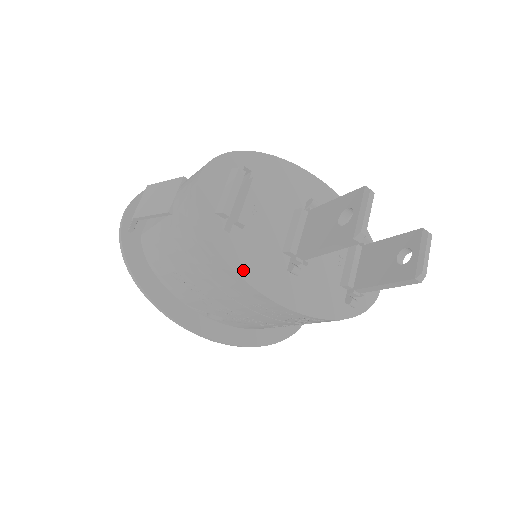
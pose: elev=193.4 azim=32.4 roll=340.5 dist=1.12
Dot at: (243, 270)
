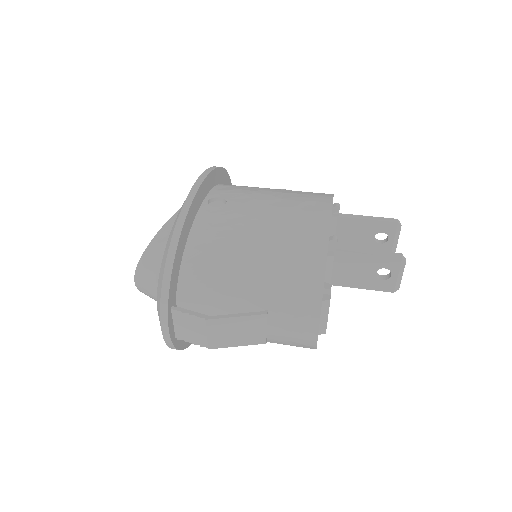
Dot at: occluded
